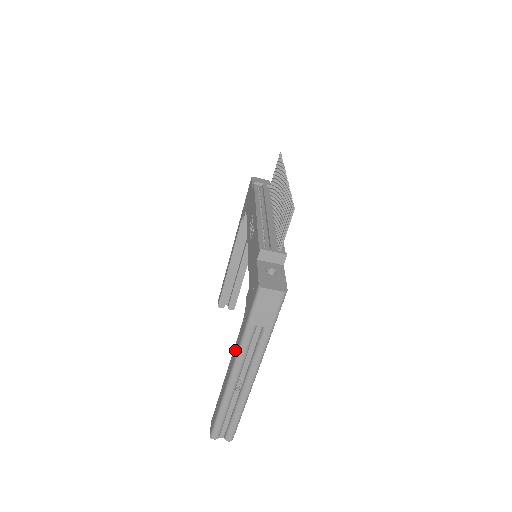
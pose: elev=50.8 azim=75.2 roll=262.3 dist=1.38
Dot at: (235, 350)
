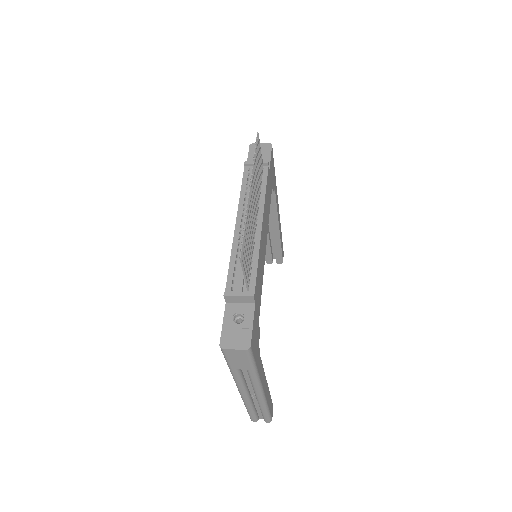
Dot at: occluded
